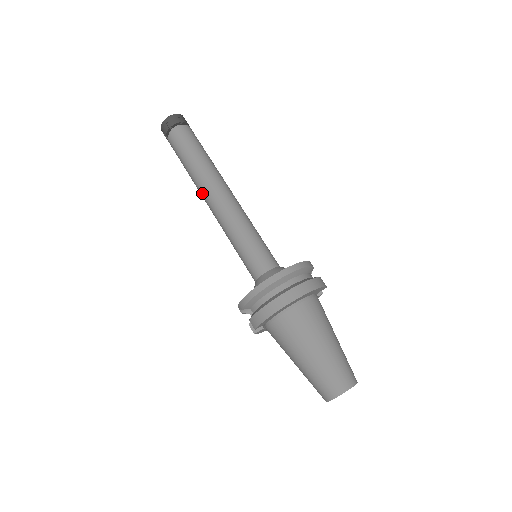
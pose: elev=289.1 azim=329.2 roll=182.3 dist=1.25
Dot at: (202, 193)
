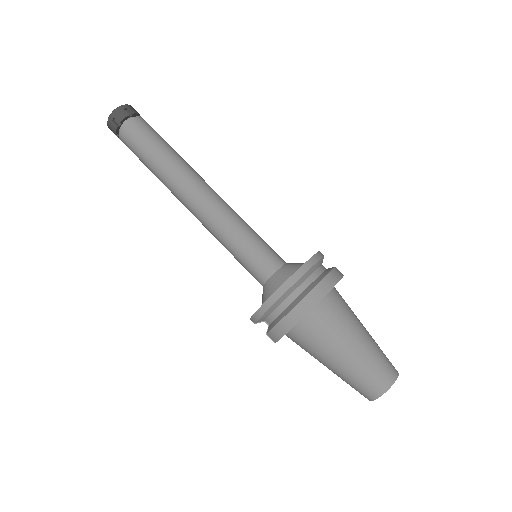
Dot at: (177, 196)
